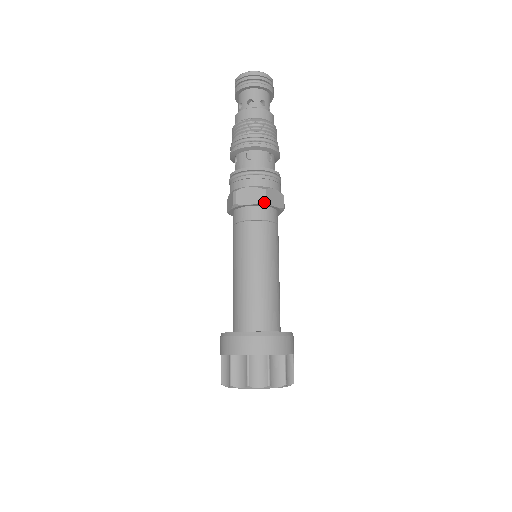
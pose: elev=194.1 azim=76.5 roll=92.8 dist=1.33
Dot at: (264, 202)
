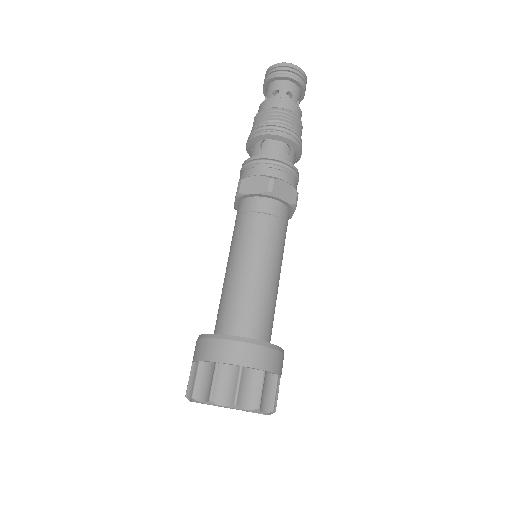
Dot at: (270, 192)
